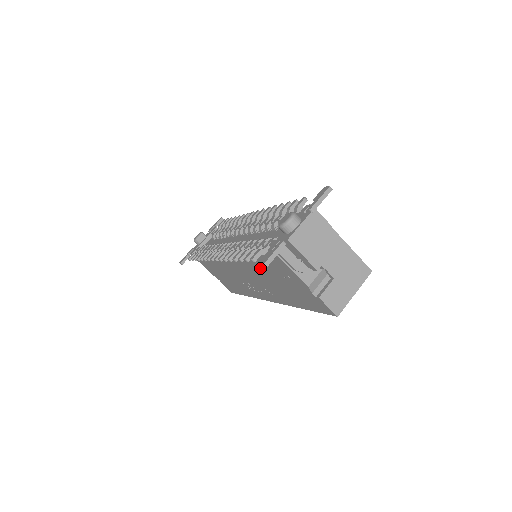
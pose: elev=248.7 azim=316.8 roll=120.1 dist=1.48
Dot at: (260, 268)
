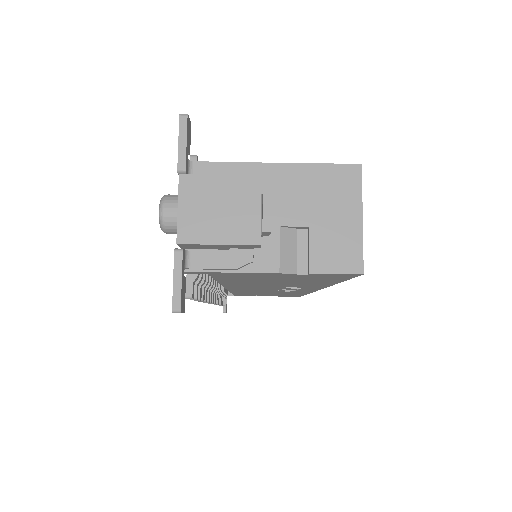
Dot at: occluded
